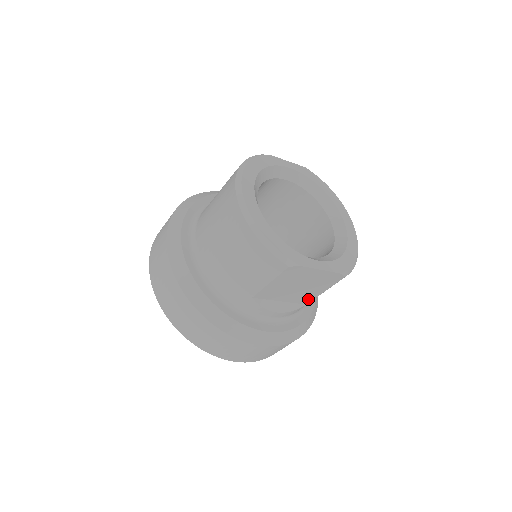
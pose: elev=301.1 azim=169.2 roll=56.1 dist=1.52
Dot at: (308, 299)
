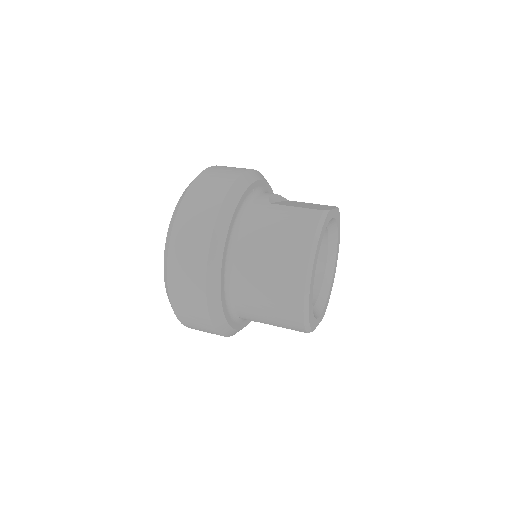
Dot at: occluded
